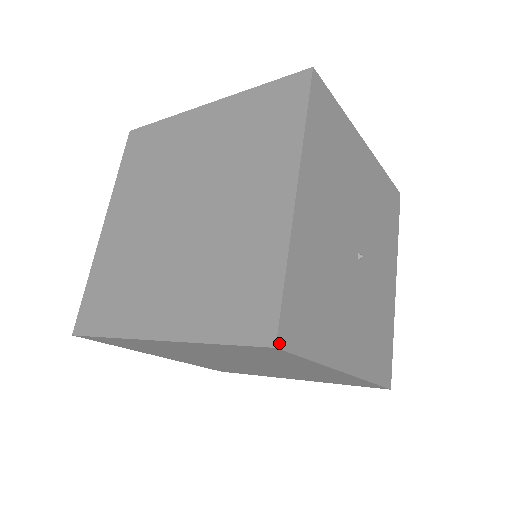
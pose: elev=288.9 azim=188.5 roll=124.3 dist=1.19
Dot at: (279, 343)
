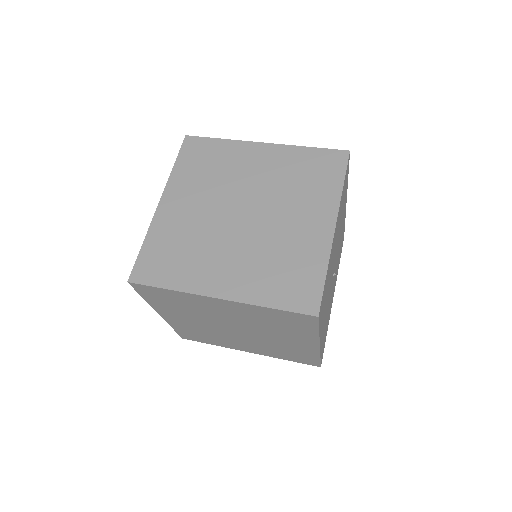
Dot at: (319, 315)
